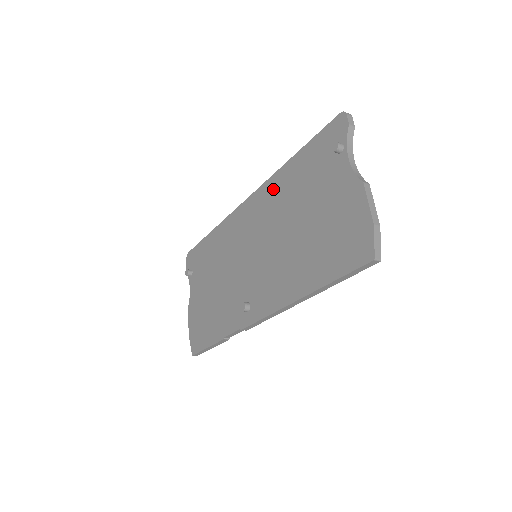
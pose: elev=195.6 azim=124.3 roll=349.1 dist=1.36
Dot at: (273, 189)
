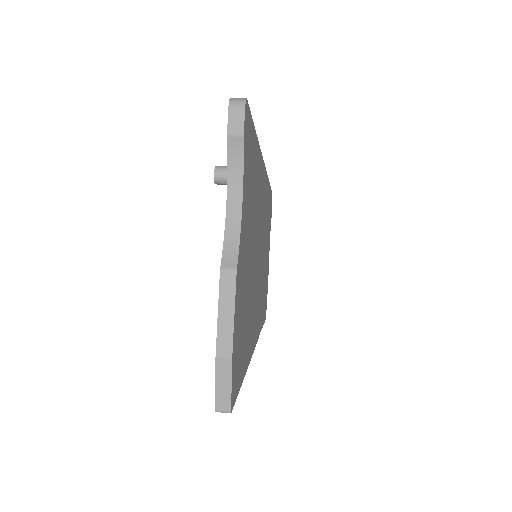
Dot at: occluded
